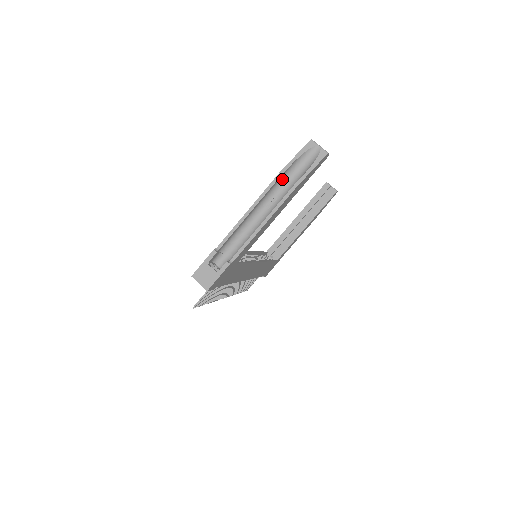
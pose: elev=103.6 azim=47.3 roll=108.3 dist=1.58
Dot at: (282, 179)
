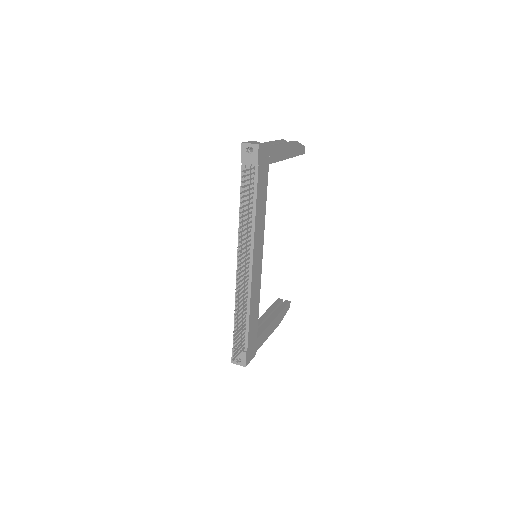
Dot at: occluded
